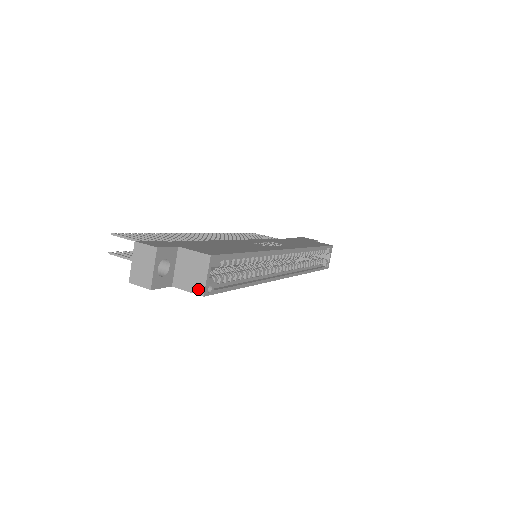
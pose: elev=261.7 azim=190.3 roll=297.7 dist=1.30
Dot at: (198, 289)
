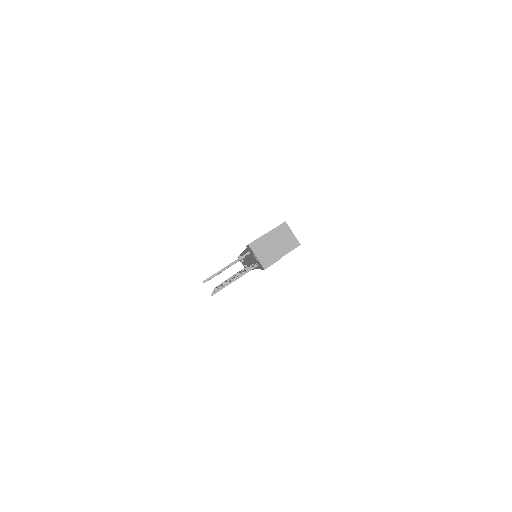
Dot at: (294, 244)
